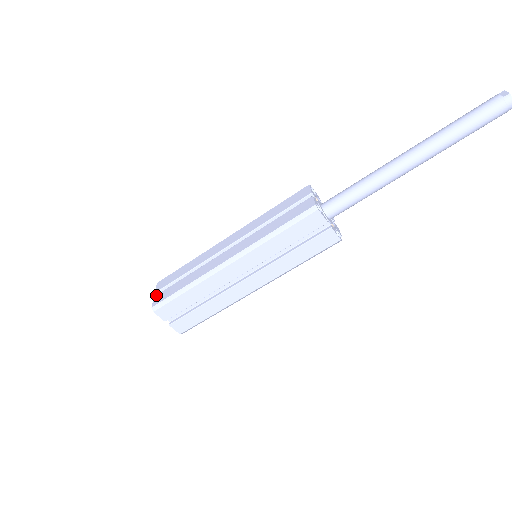
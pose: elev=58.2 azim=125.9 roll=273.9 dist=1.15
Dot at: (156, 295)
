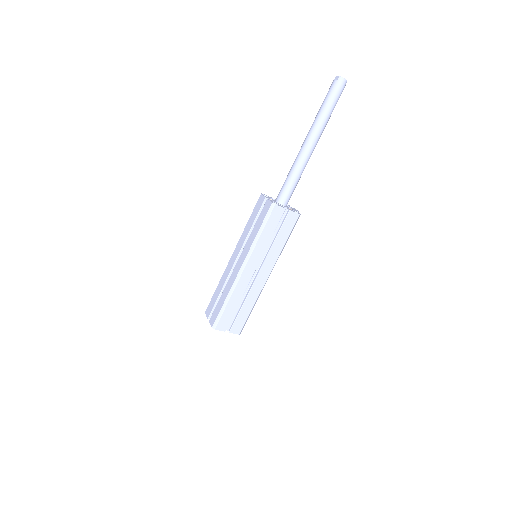
Dot at: occluded
